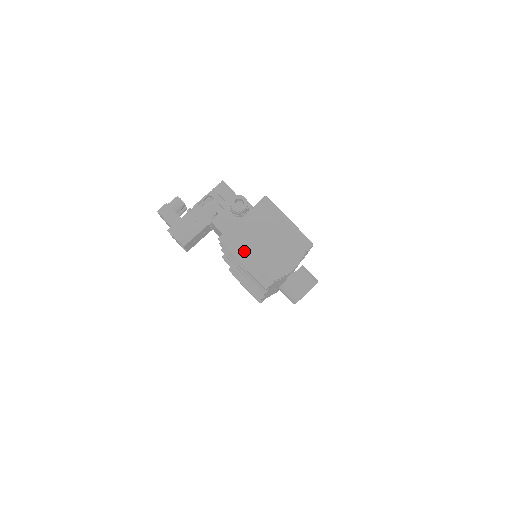
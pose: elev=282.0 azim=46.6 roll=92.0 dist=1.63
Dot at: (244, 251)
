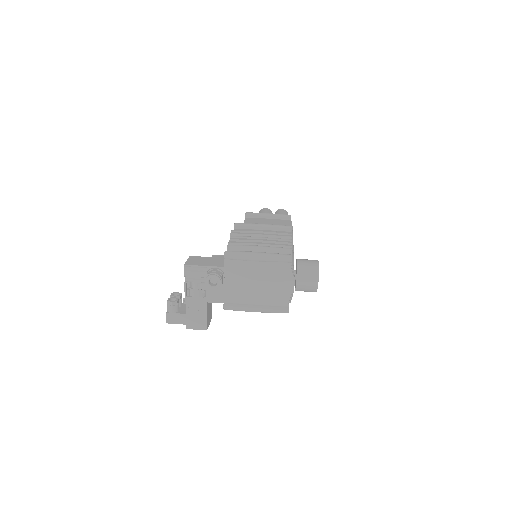
Dot at: (249, 303)
